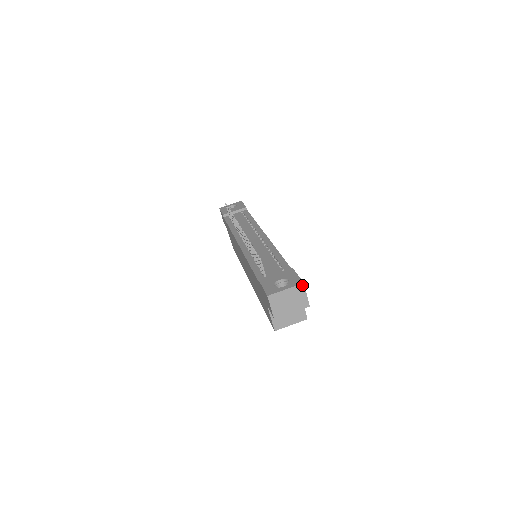
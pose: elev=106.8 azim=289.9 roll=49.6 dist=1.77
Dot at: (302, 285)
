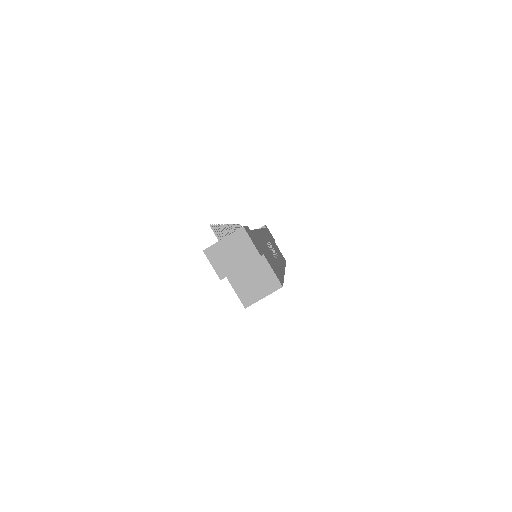
Dot at: (242, 230)
